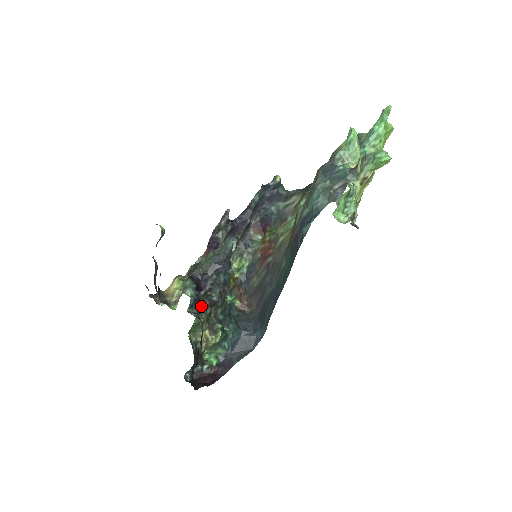
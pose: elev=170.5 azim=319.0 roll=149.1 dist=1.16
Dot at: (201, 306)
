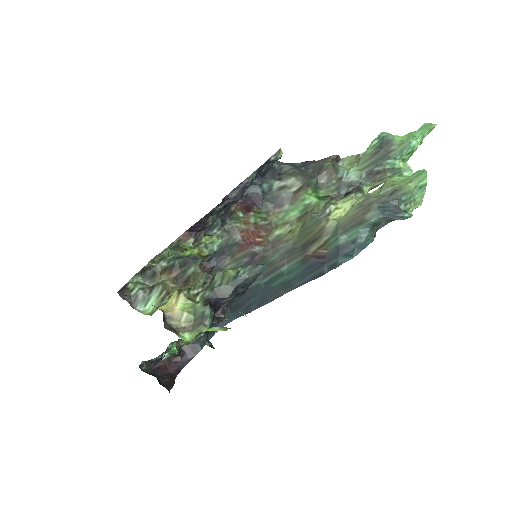
Dot at: occluded
